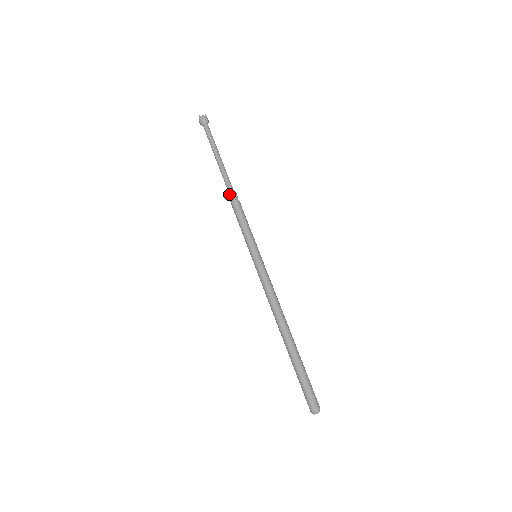
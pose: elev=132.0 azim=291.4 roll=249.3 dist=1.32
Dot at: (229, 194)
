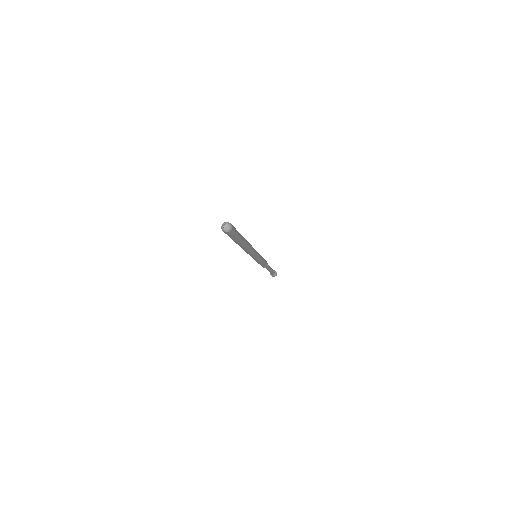
Dot at: occluded
